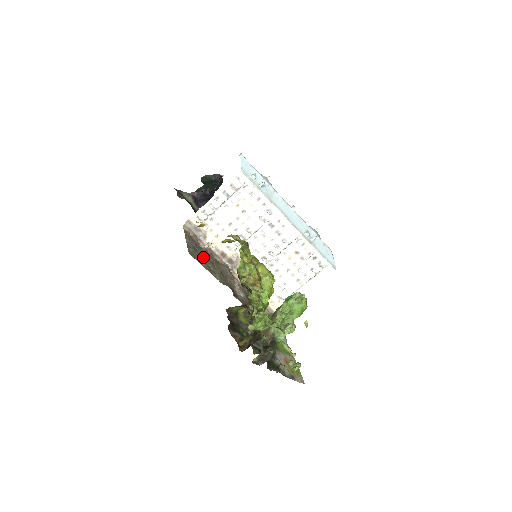
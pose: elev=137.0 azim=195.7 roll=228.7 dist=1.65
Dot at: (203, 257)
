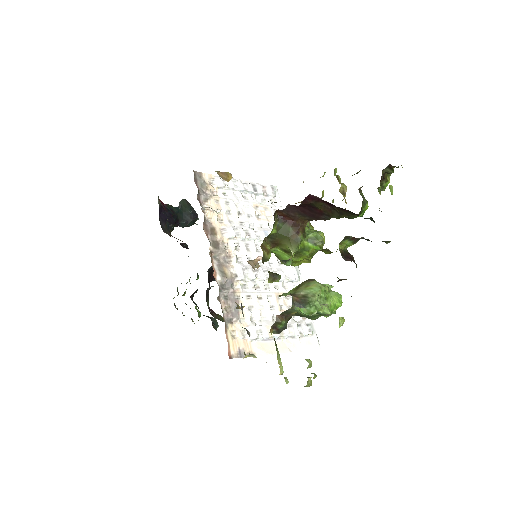
Dot at: occluded
